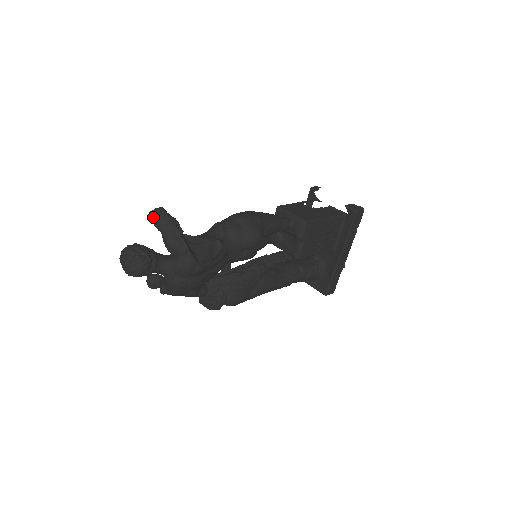
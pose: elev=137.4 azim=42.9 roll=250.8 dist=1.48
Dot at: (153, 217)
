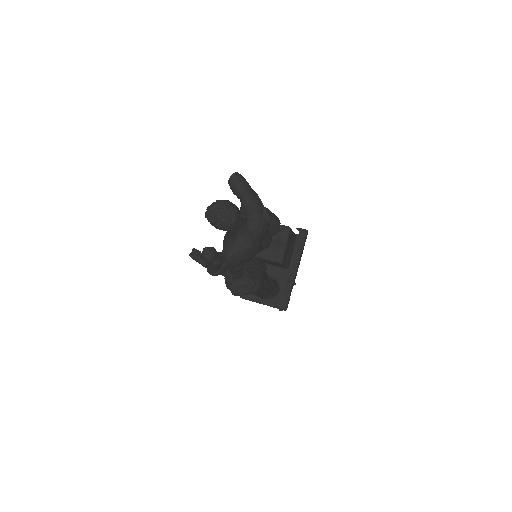
Dot at: (235, 179)
